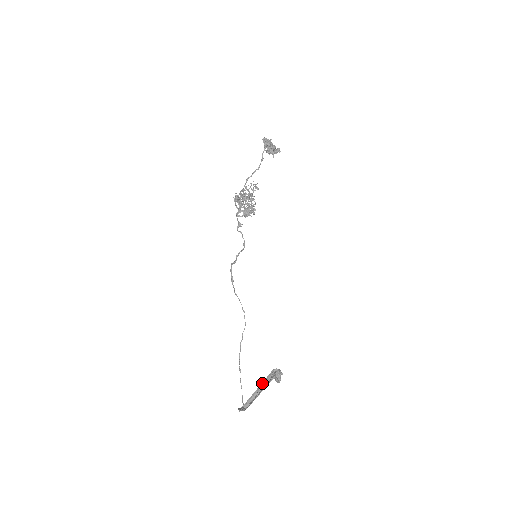
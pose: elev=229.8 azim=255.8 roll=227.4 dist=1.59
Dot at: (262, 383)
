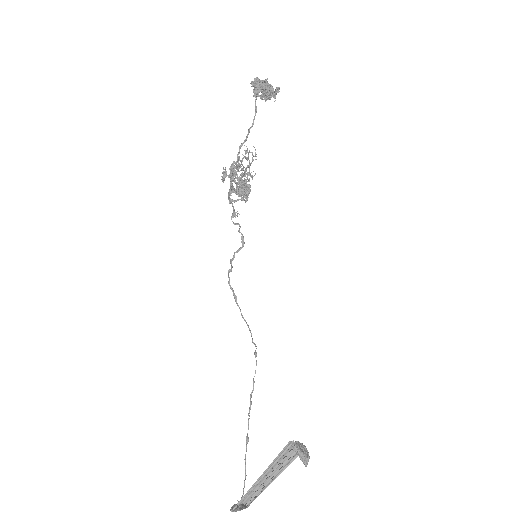
Dot at: occluded
